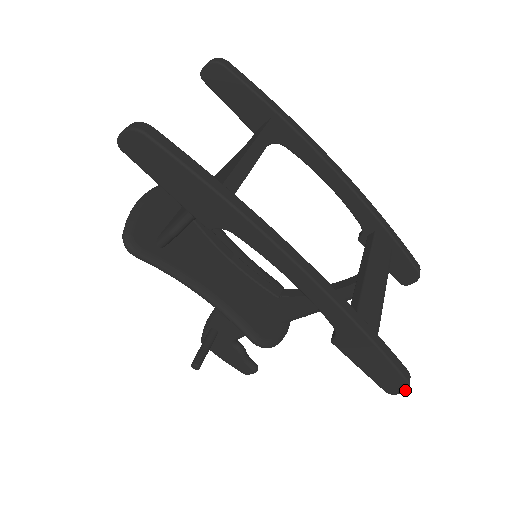
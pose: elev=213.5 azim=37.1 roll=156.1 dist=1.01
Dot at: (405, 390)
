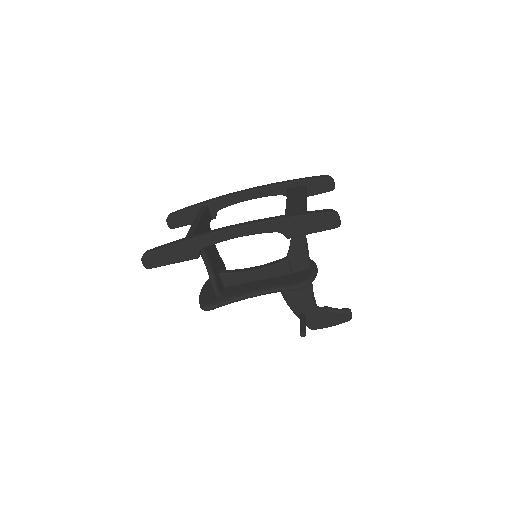
Dot at: (337, 216)
